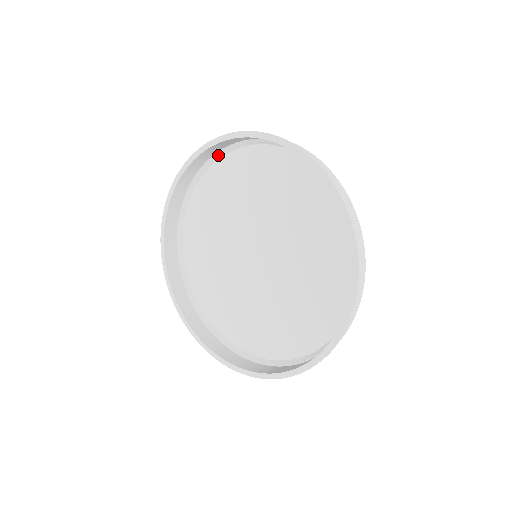
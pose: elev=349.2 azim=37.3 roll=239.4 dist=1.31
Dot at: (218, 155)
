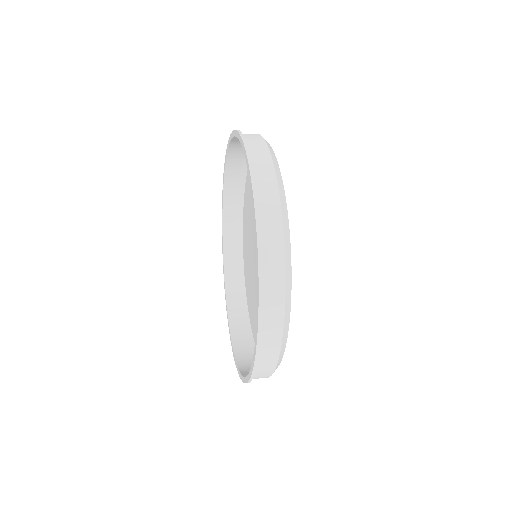
Dot at: occluded
